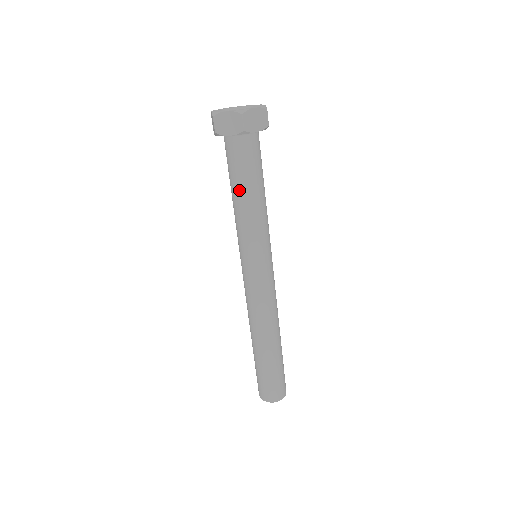
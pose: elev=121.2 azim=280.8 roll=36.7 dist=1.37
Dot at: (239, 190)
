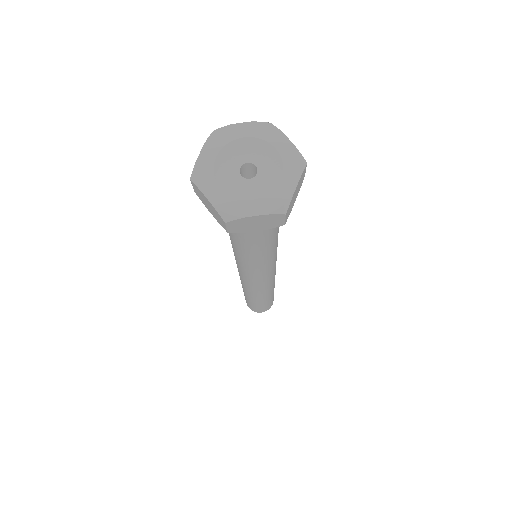
Dot at: (254, 247)
